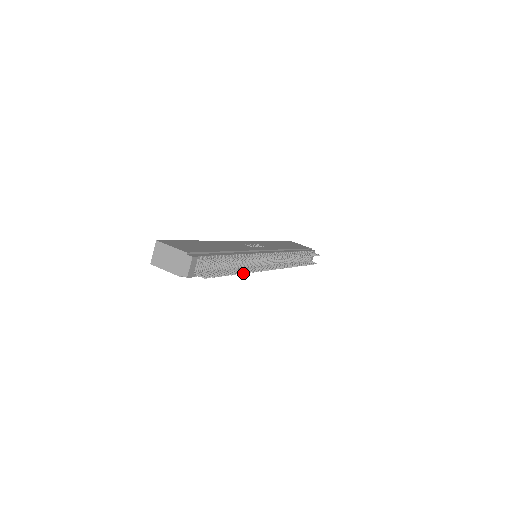
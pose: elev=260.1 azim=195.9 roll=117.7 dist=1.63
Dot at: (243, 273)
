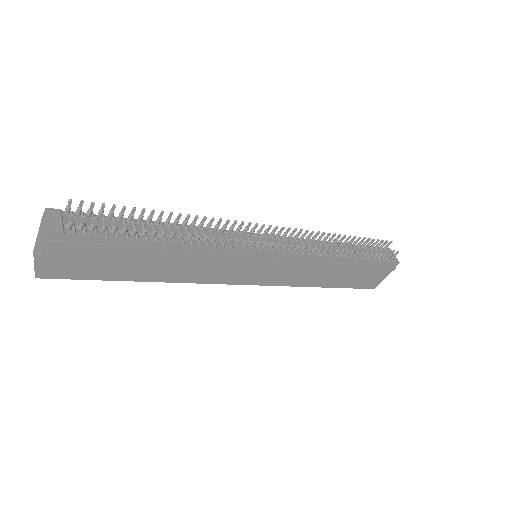
Dot at: (183, 229)
